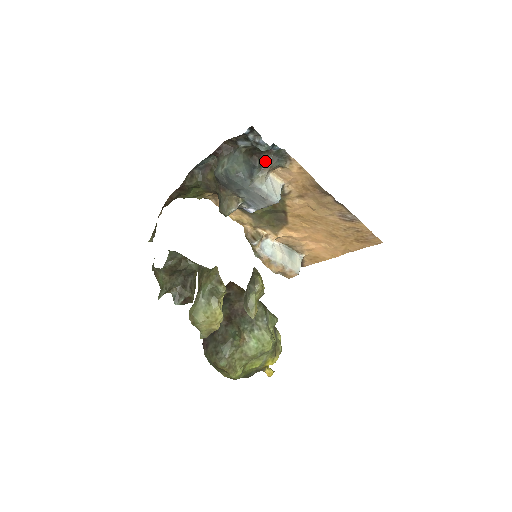
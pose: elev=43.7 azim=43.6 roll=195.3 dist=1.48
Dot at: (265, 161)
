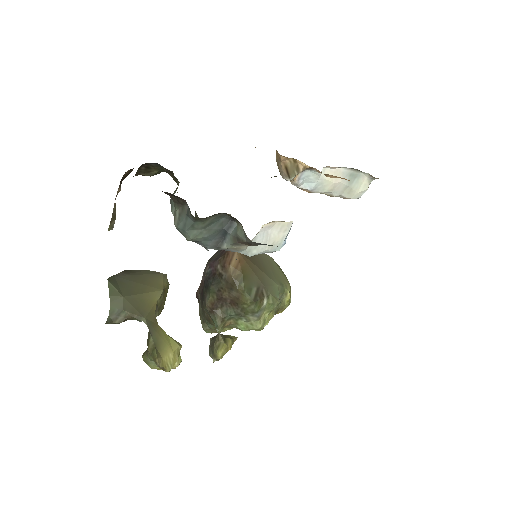
Dot at: (242, 237)
